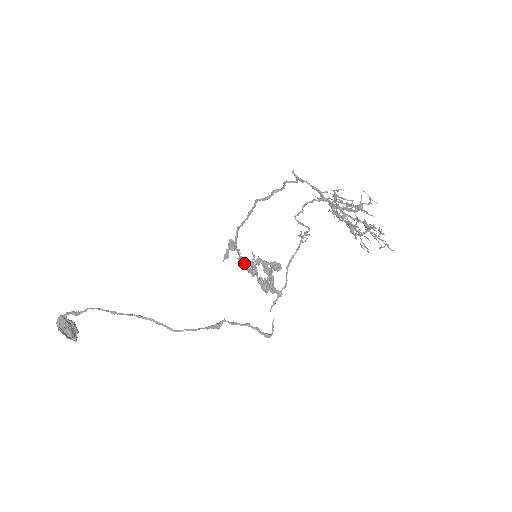
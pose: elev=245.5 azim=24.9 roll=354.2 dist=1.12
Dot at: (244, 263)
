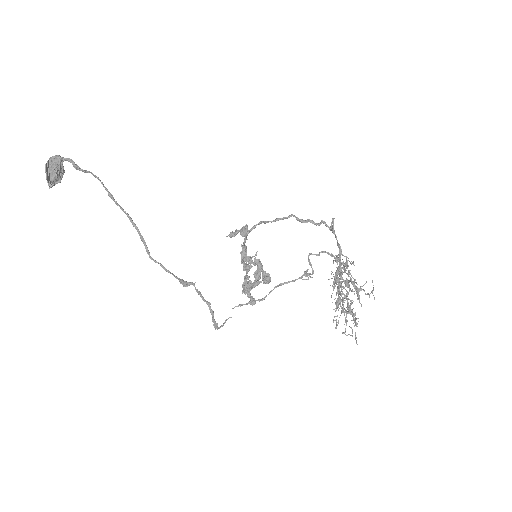
Dot at: (244, 253)
